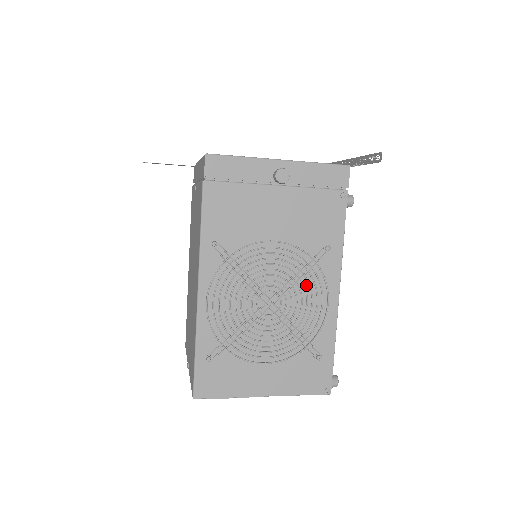
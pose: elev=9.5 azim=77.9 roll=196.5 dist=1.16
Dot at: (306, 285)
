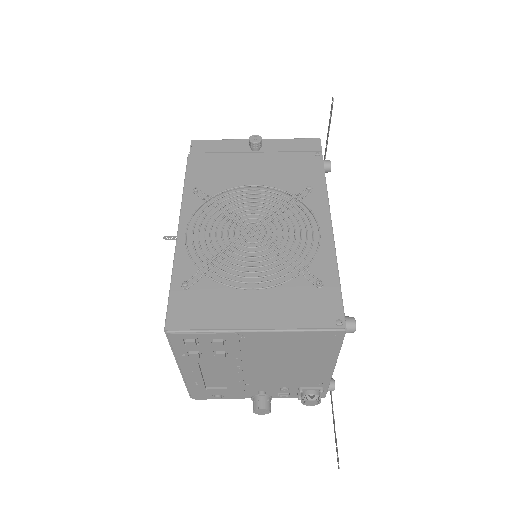
Dot at: (293, 220)
